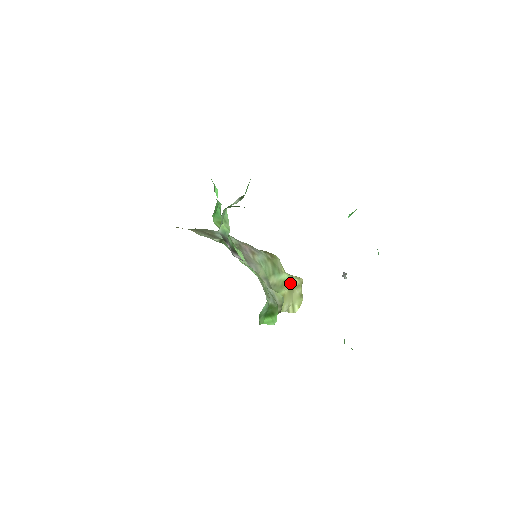
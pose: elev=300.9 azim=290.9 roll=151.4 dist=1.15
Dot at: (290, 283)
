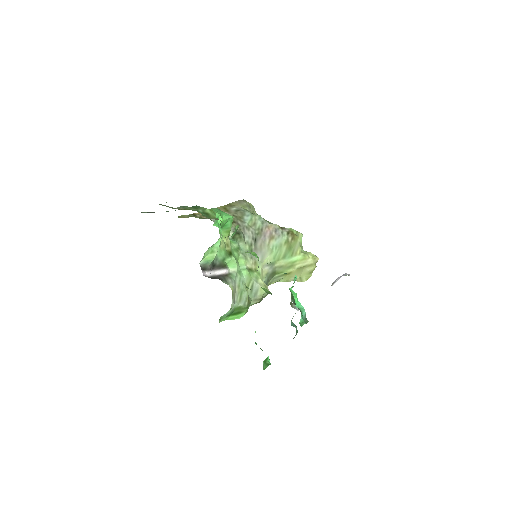
Dot at: (302, 263)
